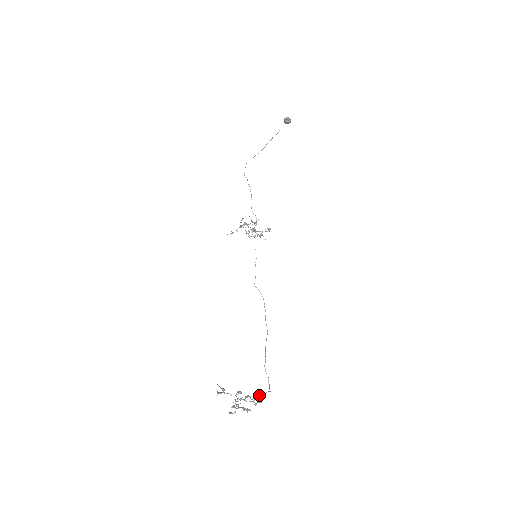
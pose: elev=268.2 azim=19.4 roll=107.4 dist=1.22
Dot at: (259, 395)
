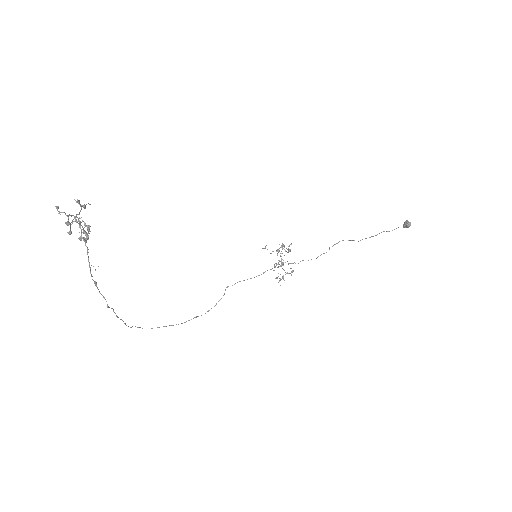
Dot at: occluded
